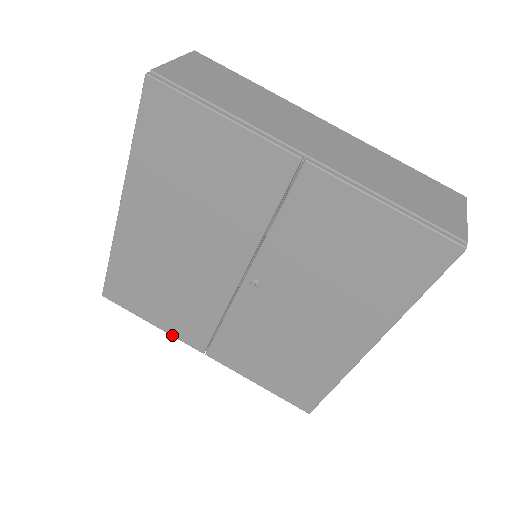
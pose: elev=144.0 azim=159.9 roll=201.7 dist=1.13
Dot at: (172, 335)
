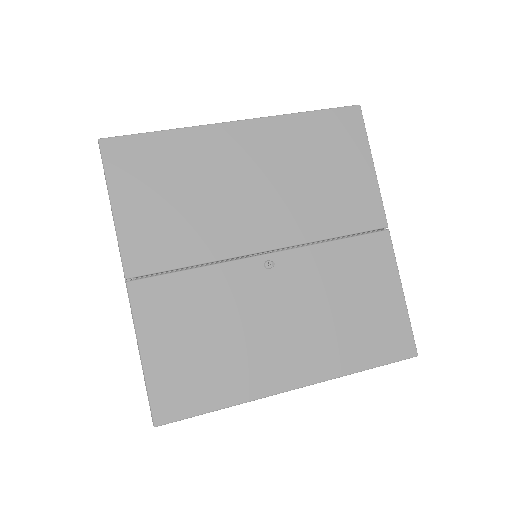
Dot at: (119, 235)
